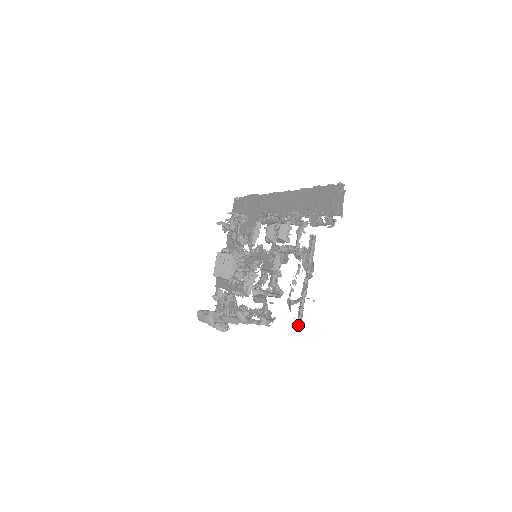
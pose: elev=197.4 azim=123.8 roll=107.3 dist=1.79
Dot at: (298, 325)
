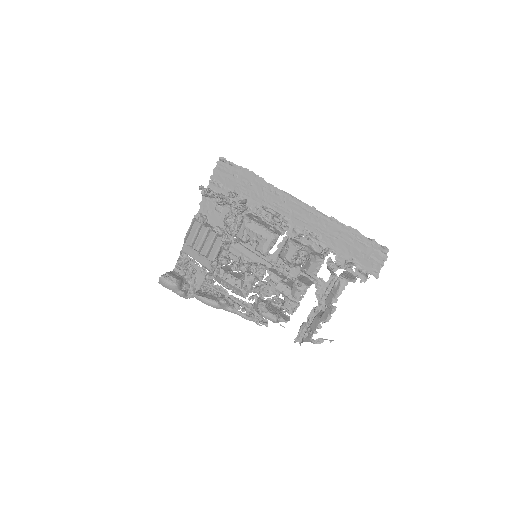
Dot at: occluded
